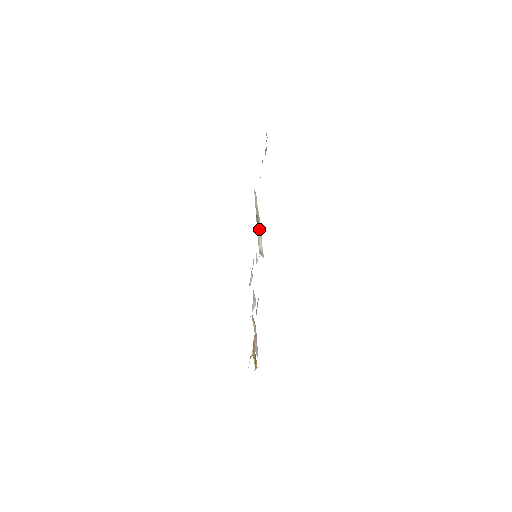
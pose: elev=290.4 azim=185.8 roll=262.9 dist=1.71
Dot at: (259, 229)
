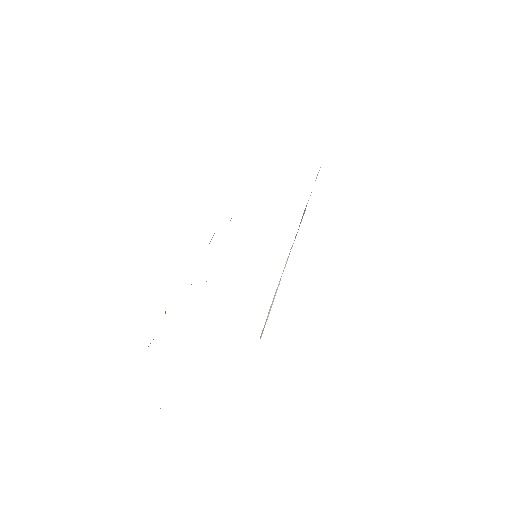
Dot at: occluded
